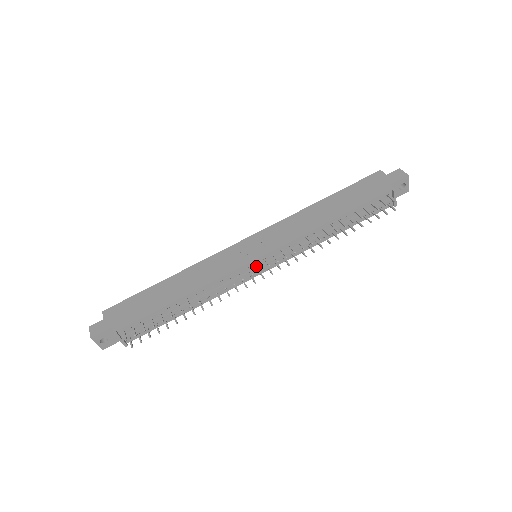
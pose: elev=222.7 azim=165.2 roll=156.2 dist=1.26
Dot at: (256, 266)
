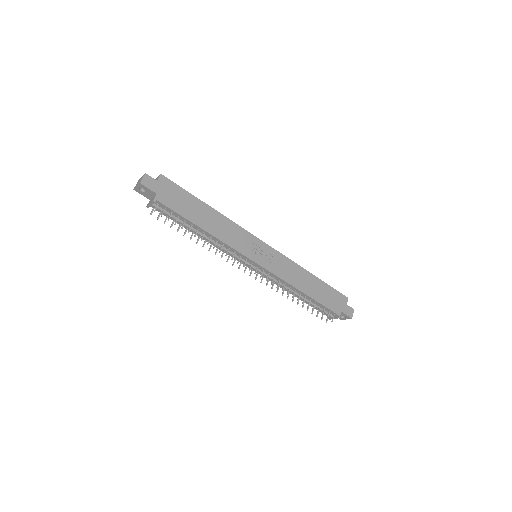
Dot at: (250, 263)
